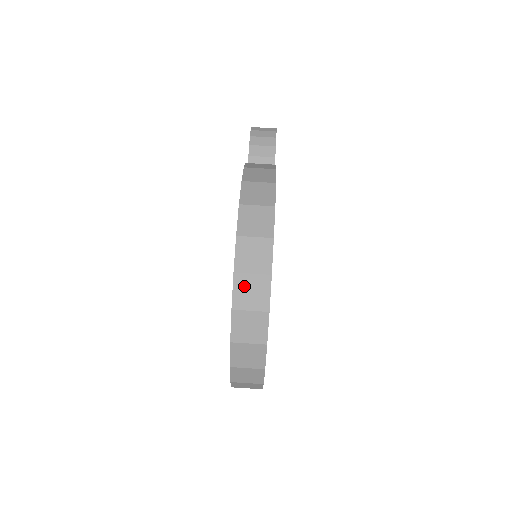
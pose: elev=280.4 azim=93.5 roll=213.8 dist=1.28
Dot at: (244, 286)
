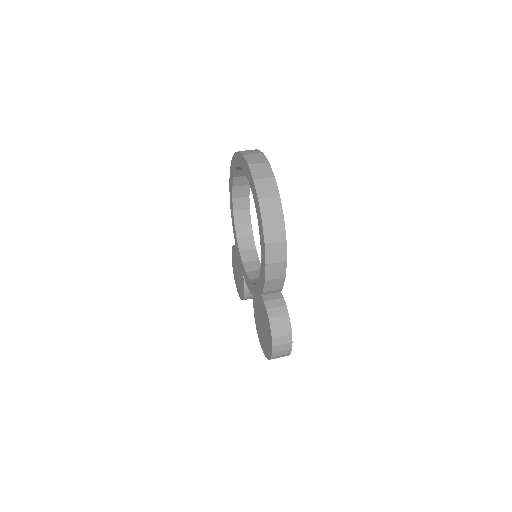
Dot at: occluded
